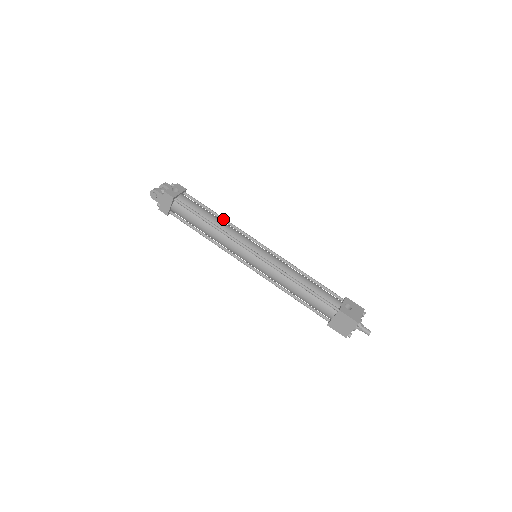
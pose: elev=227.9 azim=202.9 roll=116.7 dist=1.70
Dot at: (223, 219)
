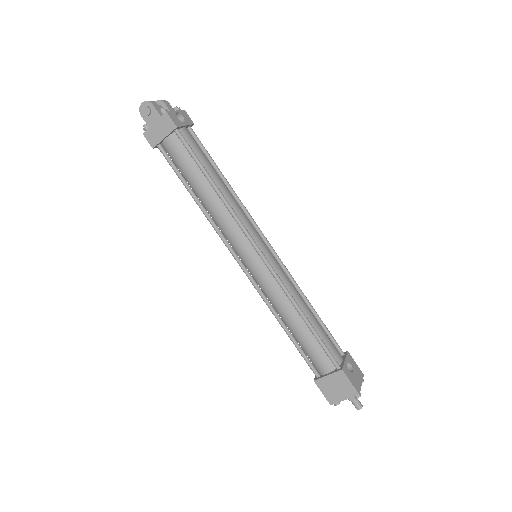
Dot at: (230, 188)
